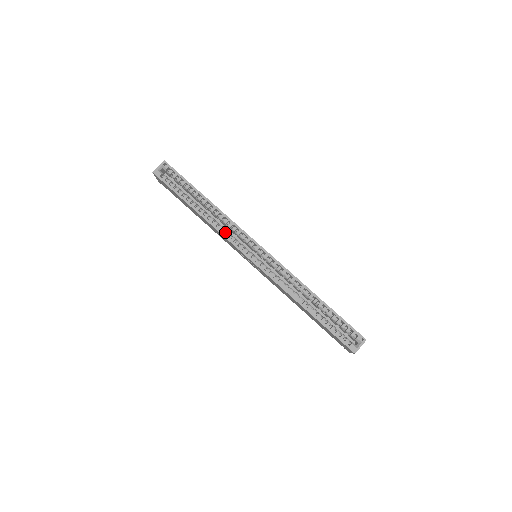
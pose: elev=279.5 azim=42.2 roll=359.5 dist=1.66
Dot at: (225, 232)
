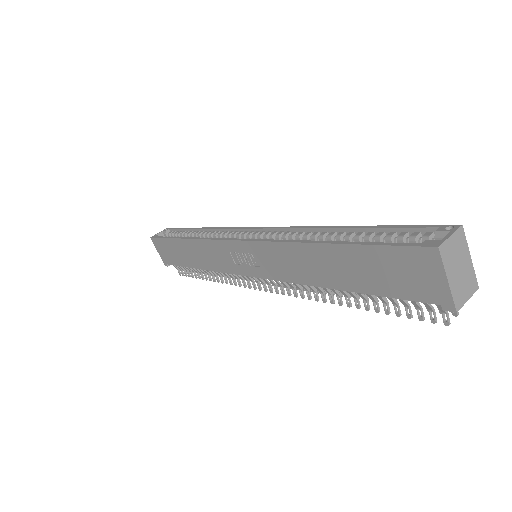
Dot at: occluded
